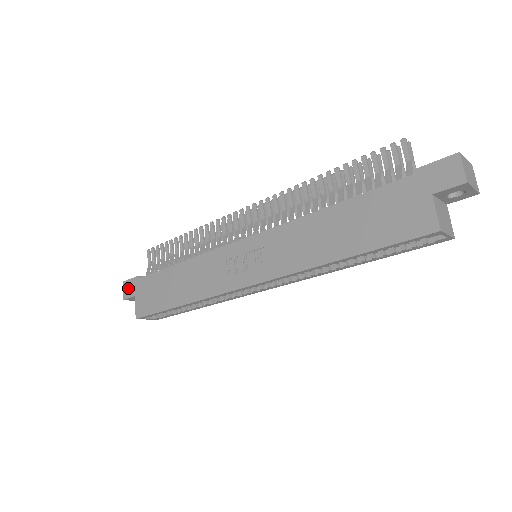
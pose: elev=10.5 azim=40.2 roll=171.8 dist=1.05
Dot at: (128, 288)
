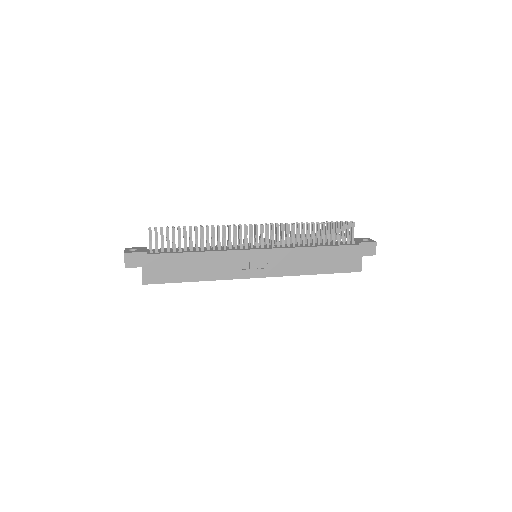
Dot at: (132, 260)
